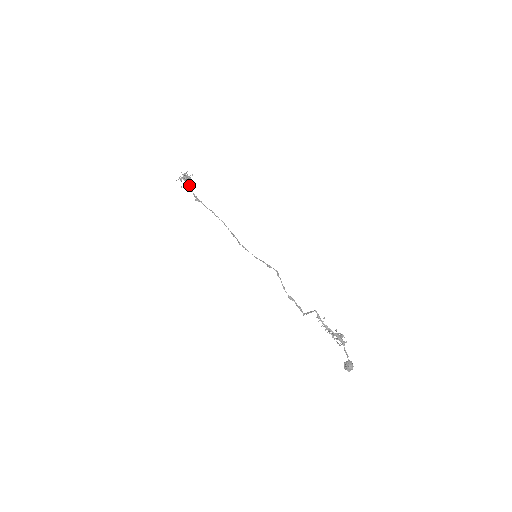
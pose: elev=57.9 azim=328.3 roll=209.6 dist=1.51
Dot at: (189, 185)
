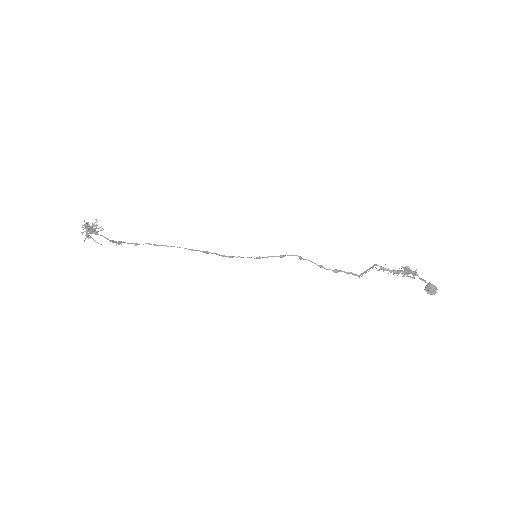
Dot at: occluded
